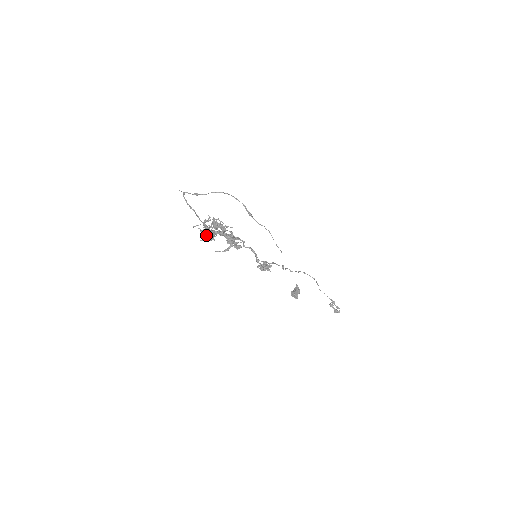
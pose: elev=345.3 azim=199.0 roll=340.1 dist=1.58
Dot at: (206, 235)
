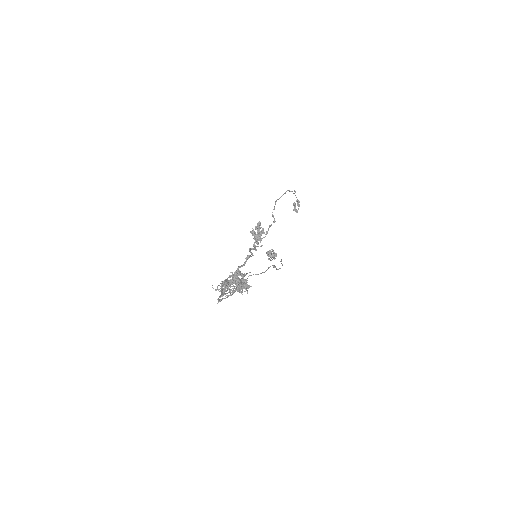
Dot at: (220, 283)
